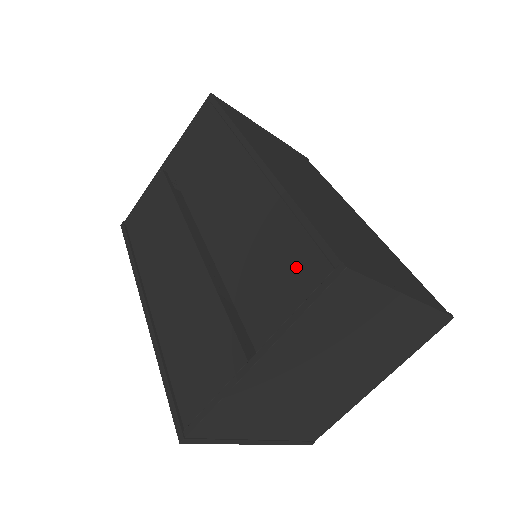
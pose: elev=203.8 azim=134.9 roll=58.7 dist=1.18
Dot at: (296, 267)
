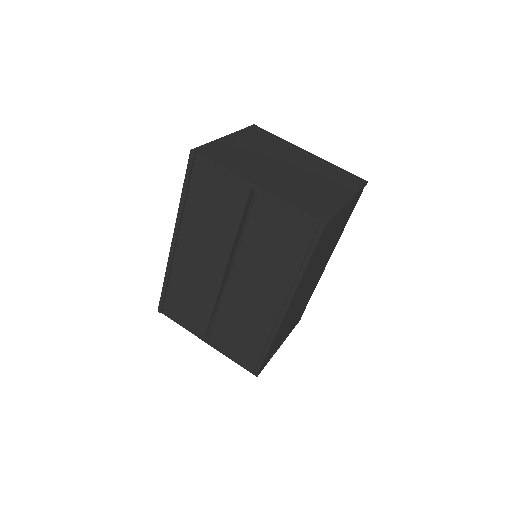
Dot at: (247, 353)
